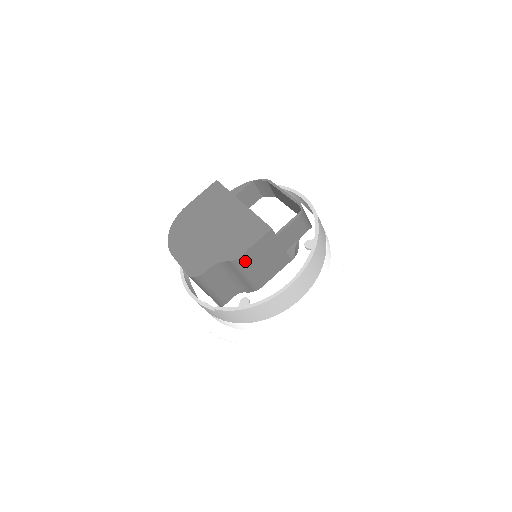
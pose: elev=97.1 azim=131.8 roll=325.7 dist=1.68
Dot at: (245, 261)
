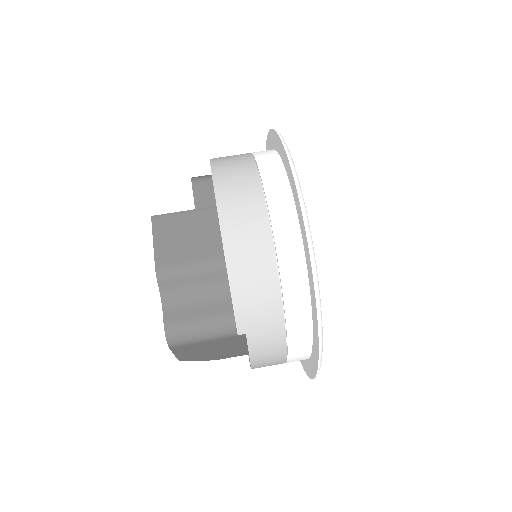
Dot at: (170, 263)
